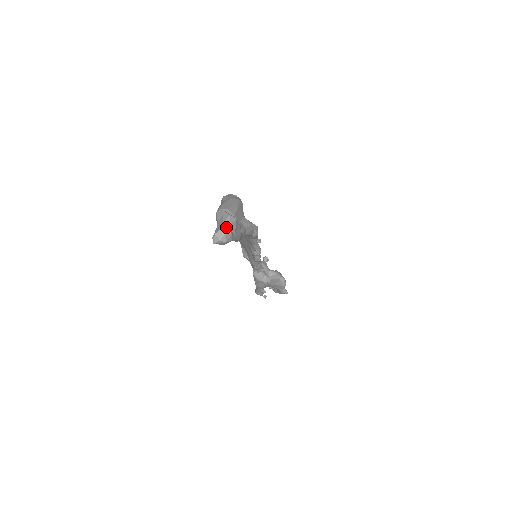
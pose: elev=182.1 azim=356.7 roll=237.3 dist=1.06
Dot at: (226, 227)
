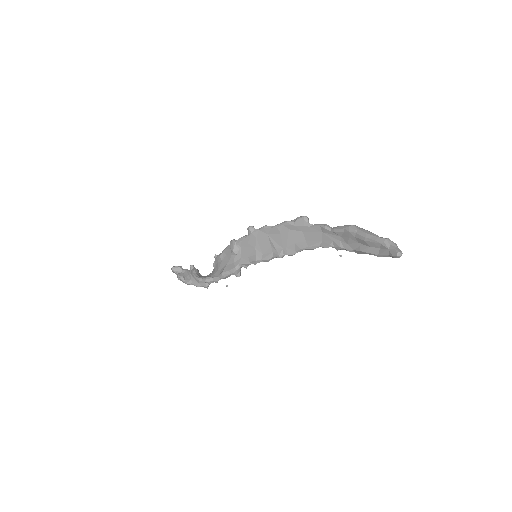
Dot at: (400, 250)
